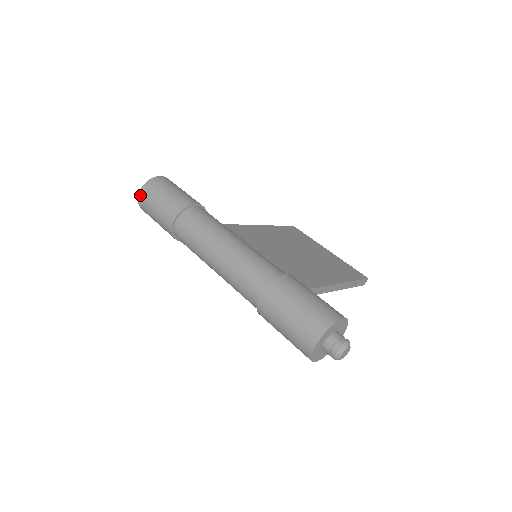
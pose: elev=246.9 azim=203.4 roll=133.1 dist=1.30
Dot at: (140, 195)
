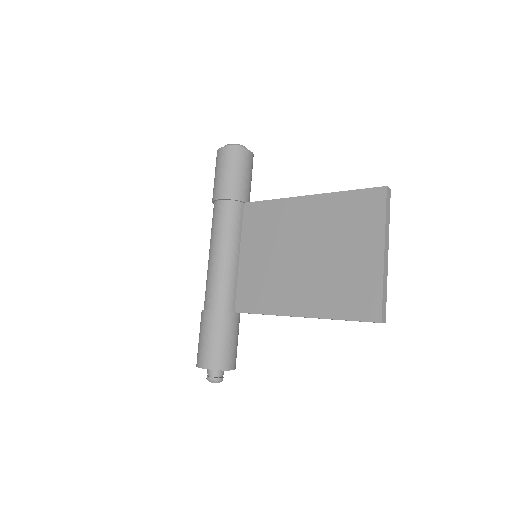
Dot at: occluded
